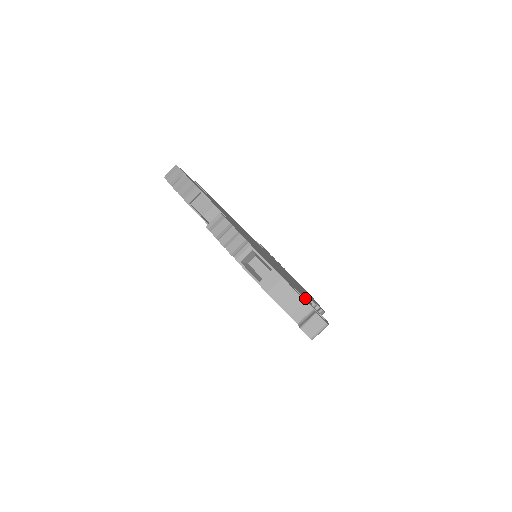
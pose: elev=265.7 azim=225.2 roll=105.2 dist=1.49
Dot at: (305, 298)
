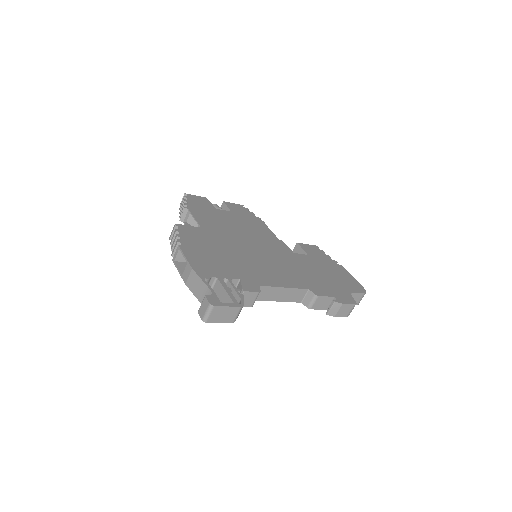
Dot at: (241, 286)
